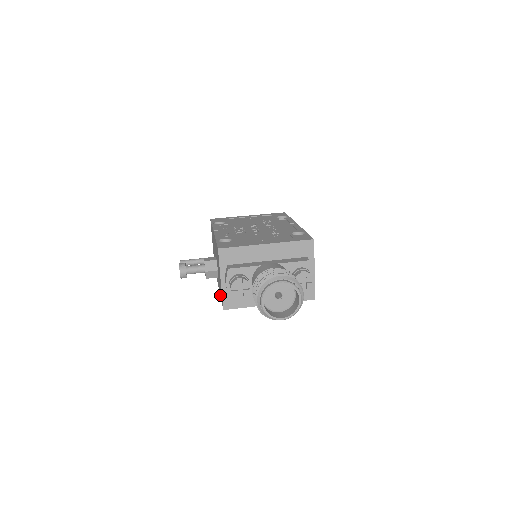
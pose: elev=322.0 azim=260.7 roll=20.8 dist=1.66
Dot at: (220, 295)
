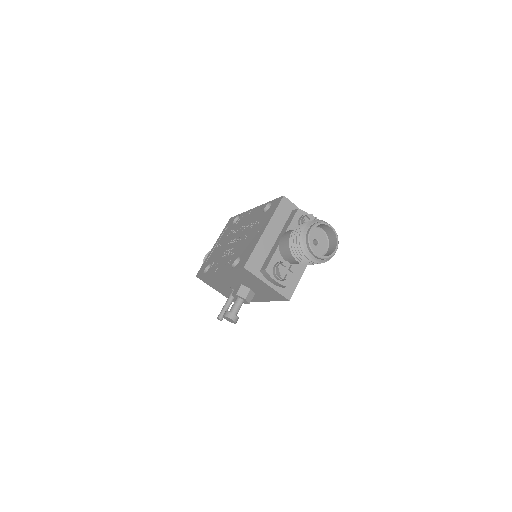
Dot at: occluded
